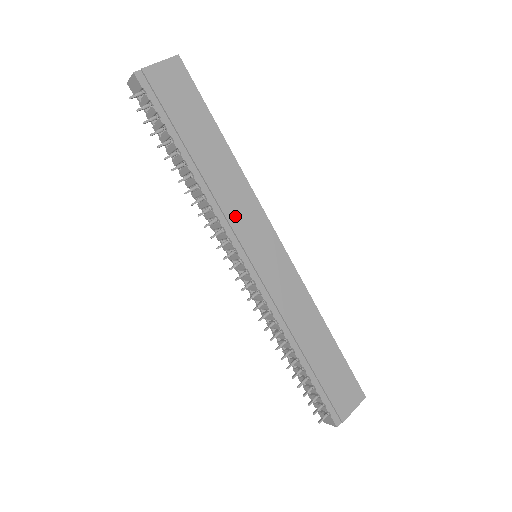
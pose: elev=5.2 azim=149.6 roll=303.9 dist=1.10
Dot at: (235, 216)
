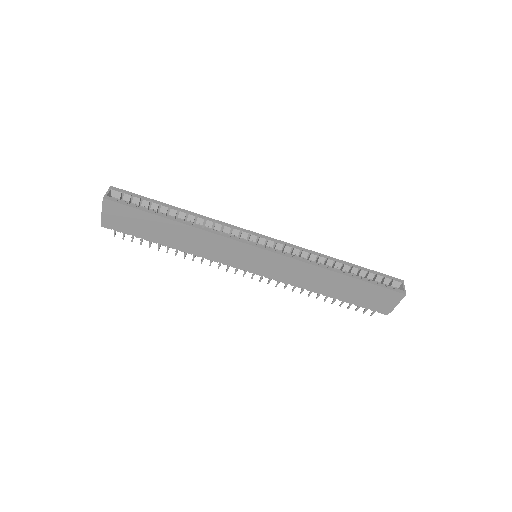
Dot at: (219, 254)
